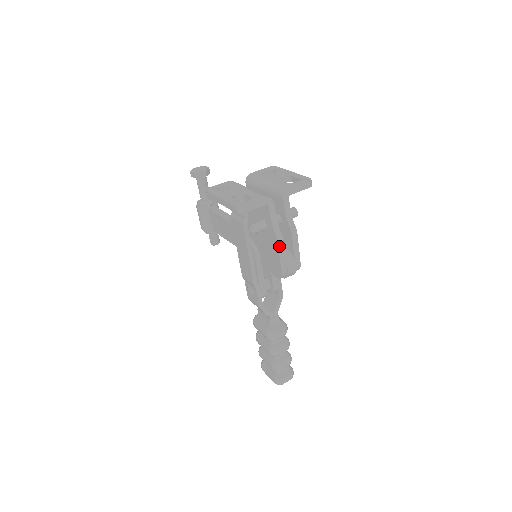
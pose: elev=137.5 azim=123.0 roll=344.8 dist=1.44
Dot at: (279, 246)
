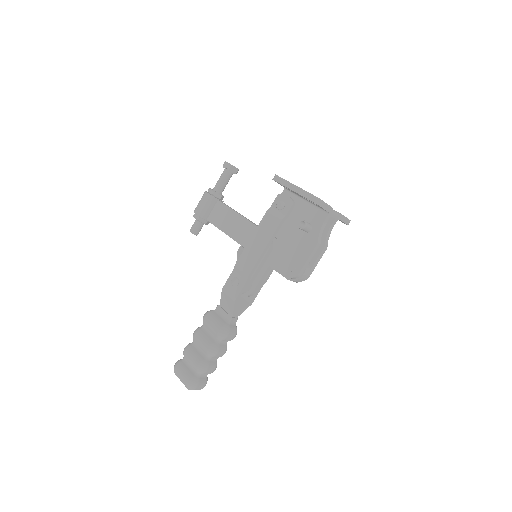
Dot at: (314, 250)
